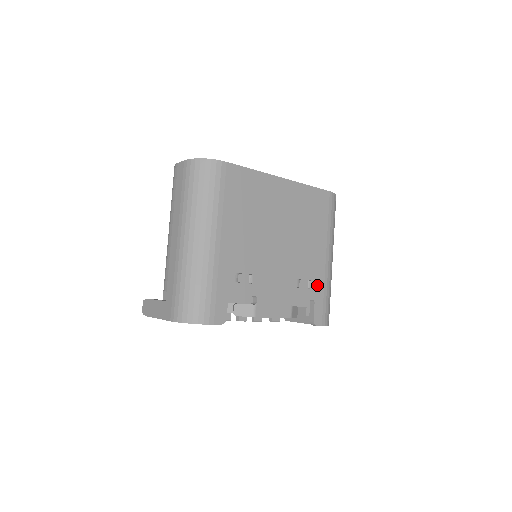
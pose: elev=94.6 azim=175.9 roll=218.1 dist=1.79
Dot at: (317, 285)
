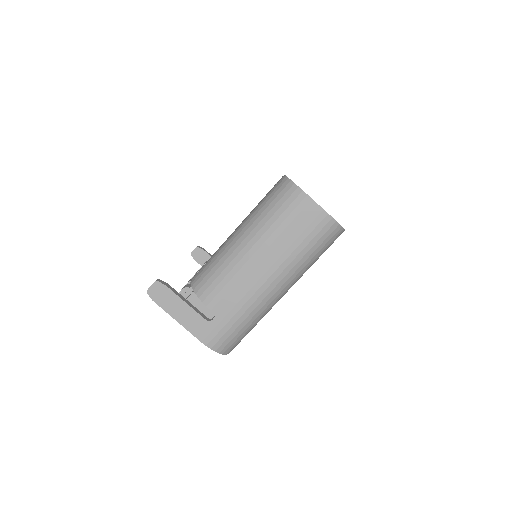
Dot at: occluded
